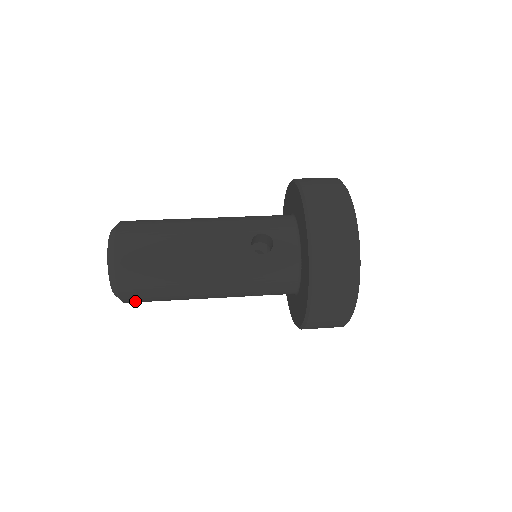
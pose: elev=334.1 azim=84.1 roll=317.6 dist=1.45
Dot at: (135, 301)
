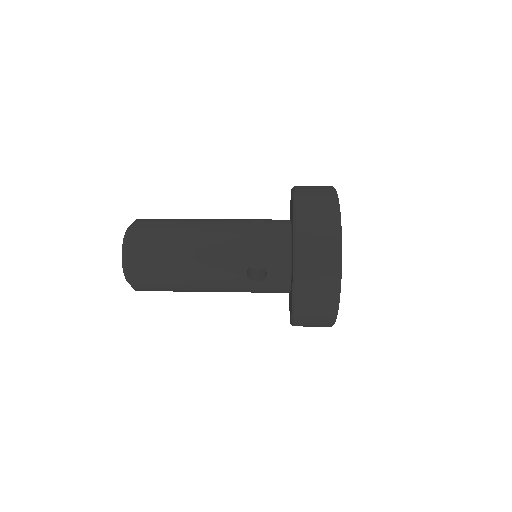
Dot at: occluded
